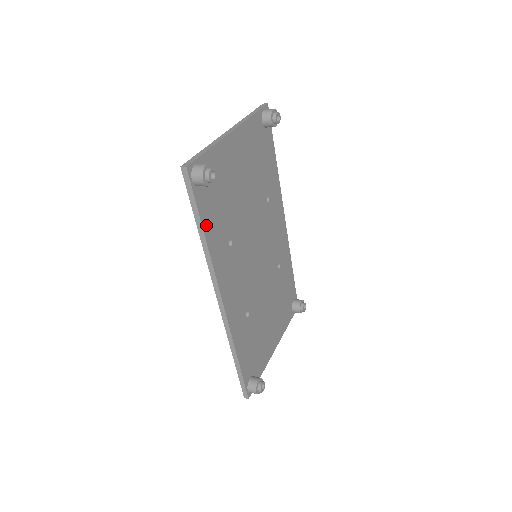
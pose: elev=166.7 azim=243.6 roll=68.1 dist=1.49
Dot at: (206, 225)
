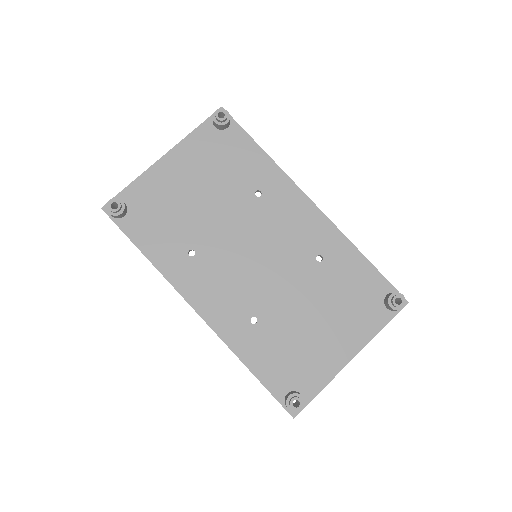
Dot at: (144, 245)
